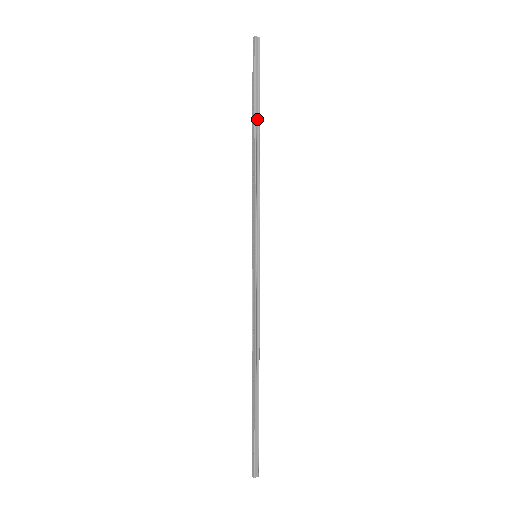
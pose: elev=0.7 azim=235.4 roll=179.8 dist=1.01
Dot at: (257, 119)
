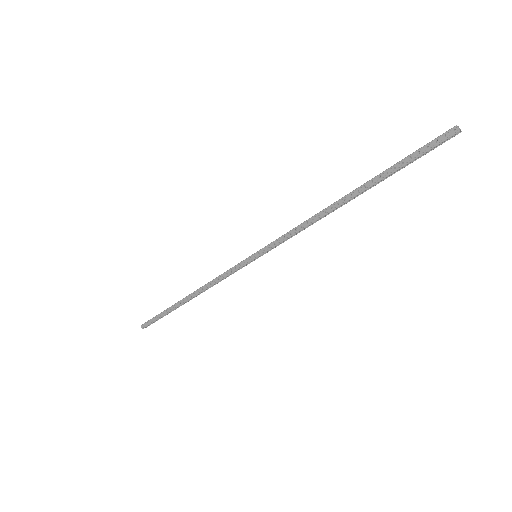
Dot at: (367, 188)
